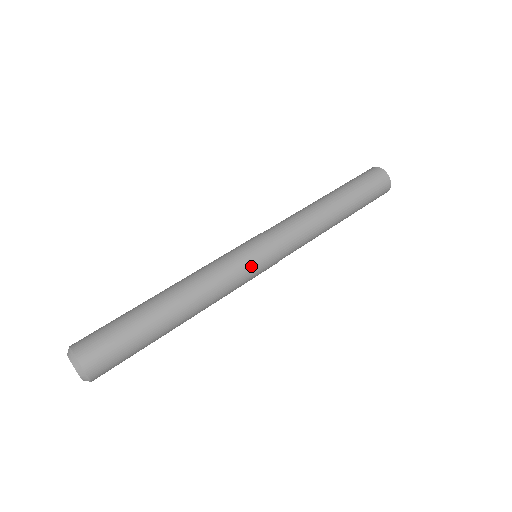
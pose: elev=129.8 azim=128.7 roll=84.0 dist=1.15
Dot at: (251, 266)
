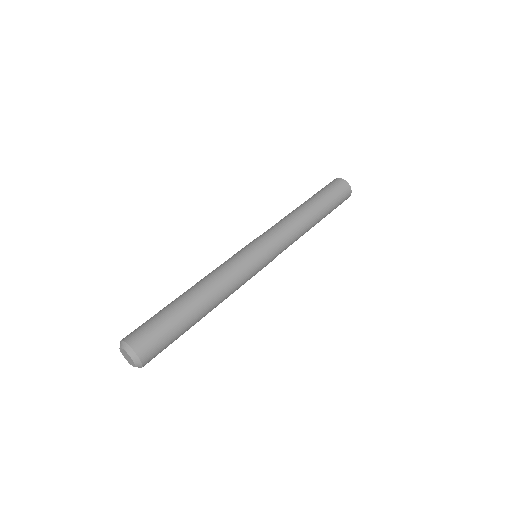
Dot at: (254, 261)
